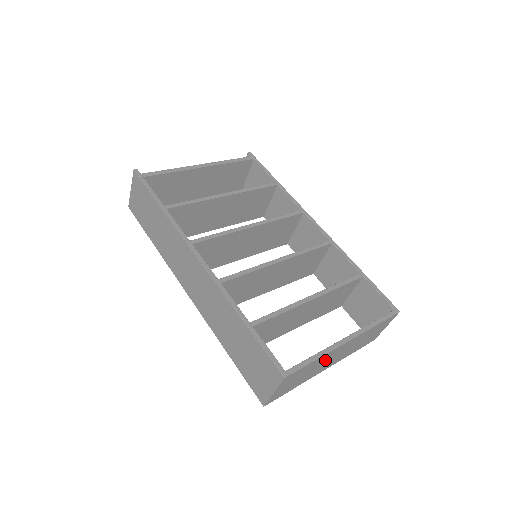
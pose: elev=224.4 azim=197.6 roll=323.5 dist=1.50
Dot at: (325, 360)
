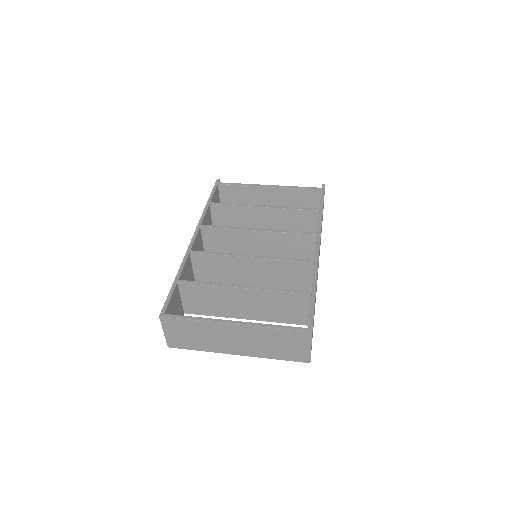
Dot at: (217, 334)
